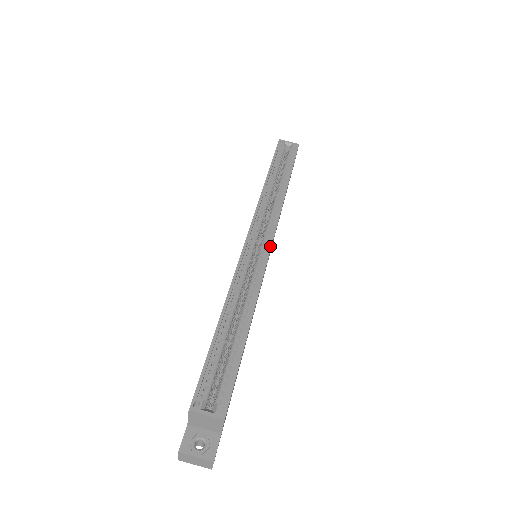
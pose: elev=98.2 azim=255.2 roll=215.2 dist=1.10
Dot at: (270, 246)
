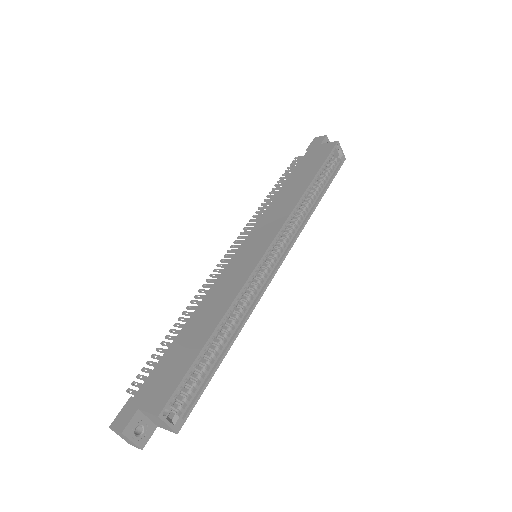
Dot at: (278, 268)
